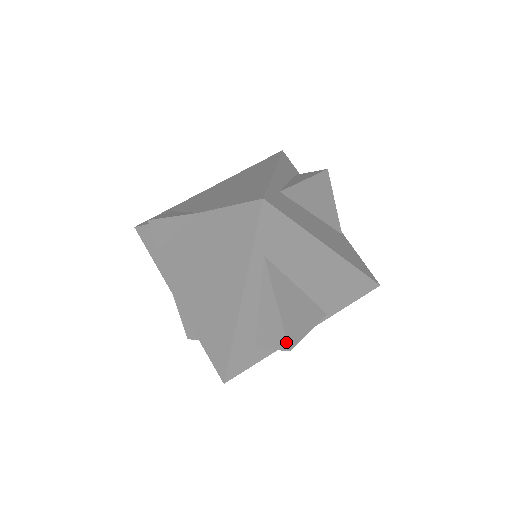
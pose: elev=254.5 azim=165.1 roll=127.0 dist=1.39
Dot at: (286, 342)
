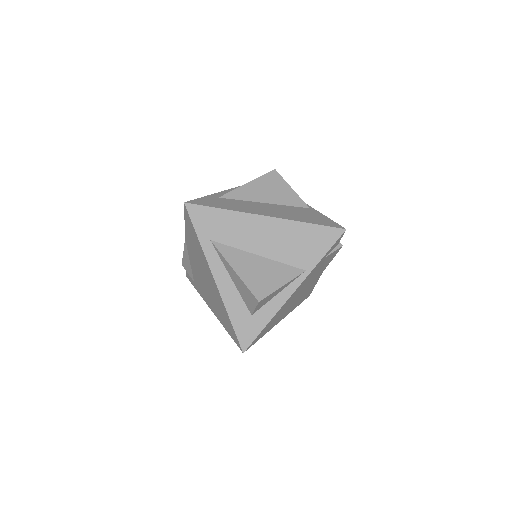
Dot at: (253, 296)
